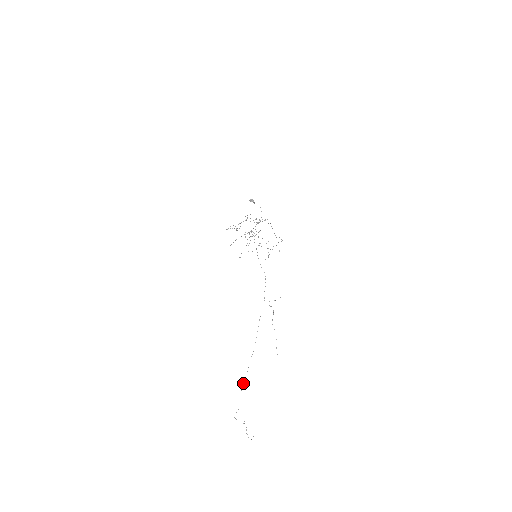
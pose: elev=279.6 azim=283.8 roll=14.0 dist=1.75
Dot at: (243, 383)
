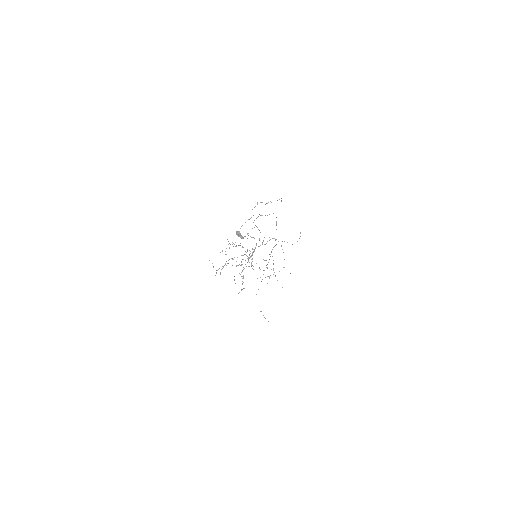
Dot at: occluded
